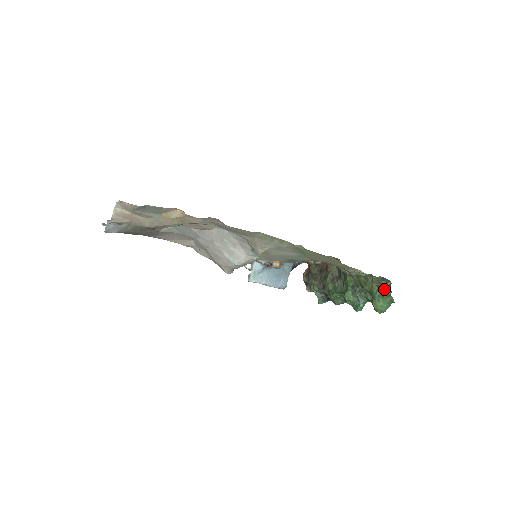
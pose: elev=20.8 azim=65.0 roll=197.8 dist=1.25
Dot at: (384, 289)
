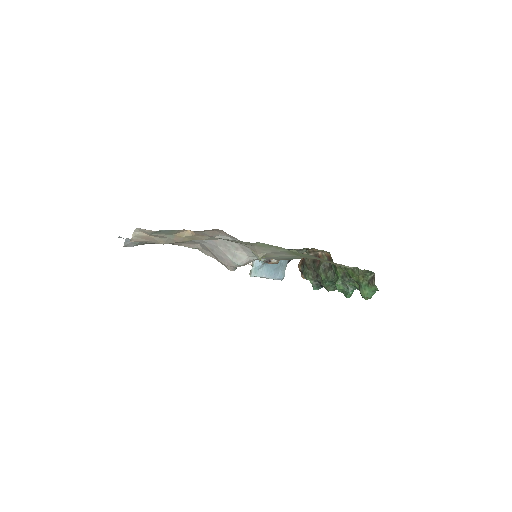
Dot at: (369, 280)
